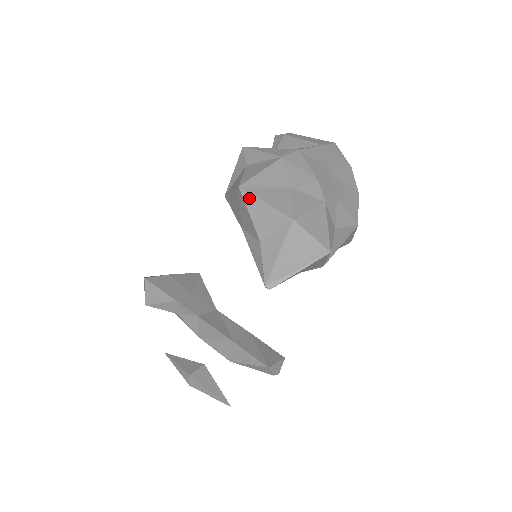
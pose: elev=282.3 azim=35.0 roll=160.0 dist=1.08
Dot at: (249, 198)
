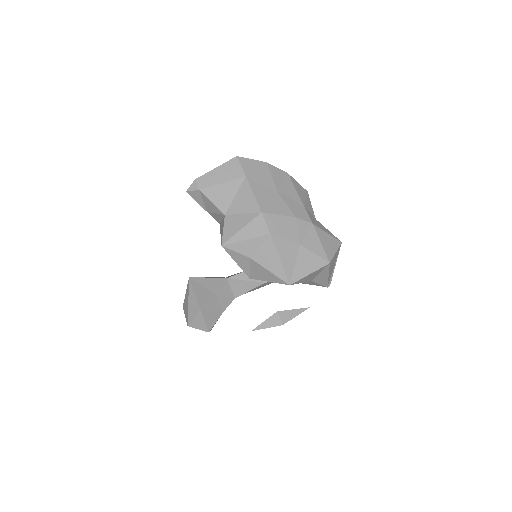
Dot at: (299, 282)
